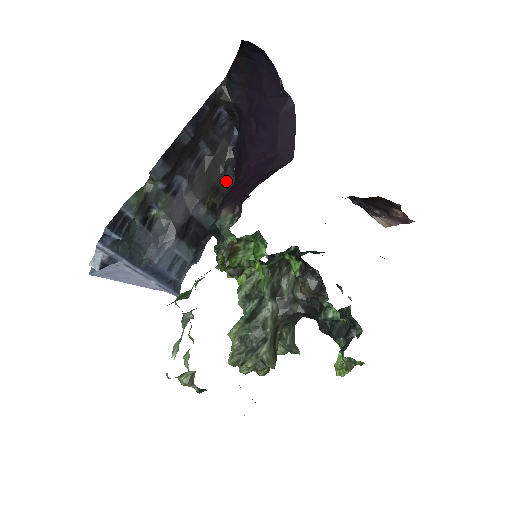
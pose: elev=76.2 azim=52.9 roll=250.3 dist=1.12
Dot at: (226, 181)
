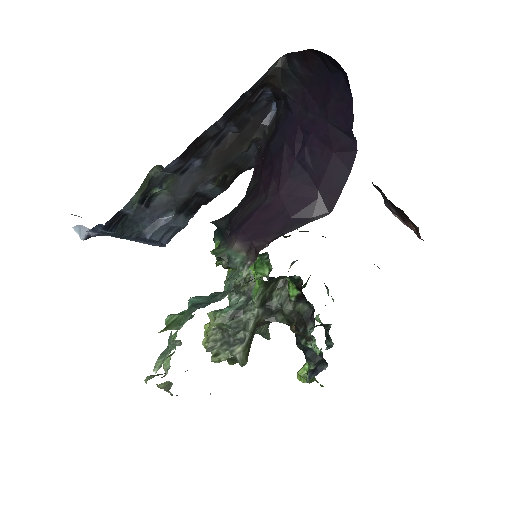
Dot at: (246, 156)
